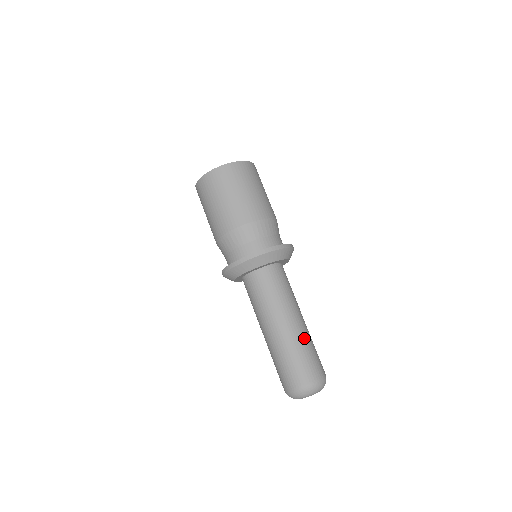
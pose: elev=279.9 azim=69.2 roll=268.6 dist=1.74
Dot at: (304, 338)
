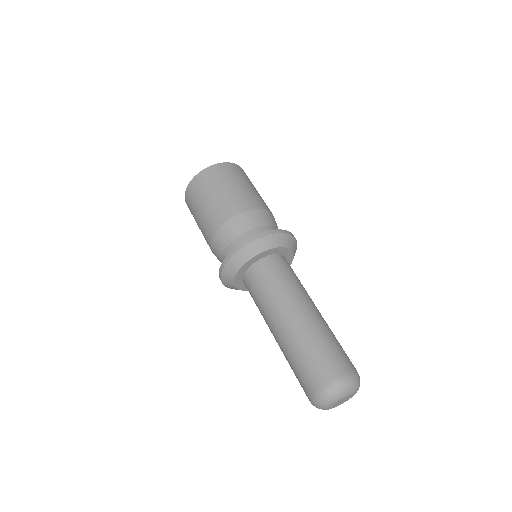
Dot at: (302, 337)
